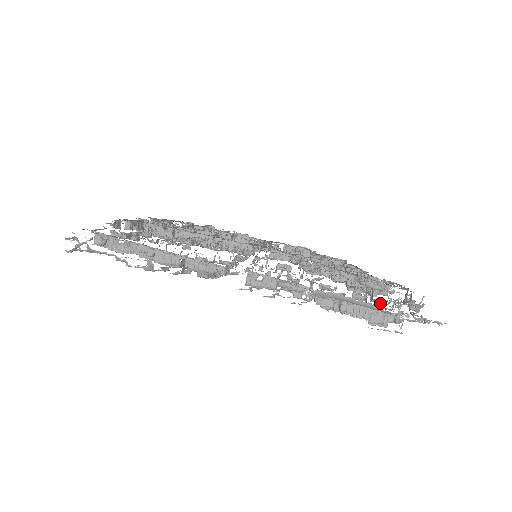
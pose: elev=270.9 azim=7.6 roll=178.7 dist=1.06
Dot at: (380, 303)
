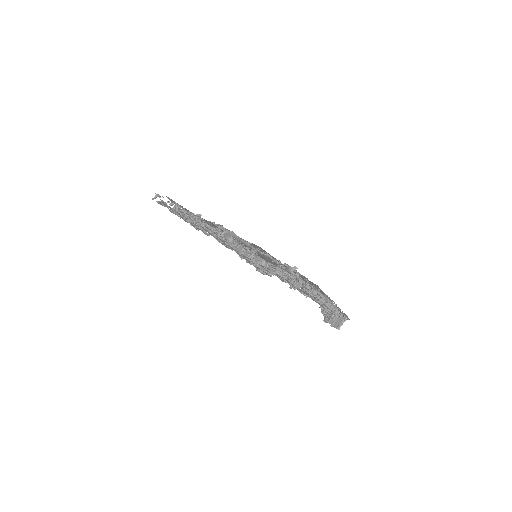
Dot at: (291, 285)
